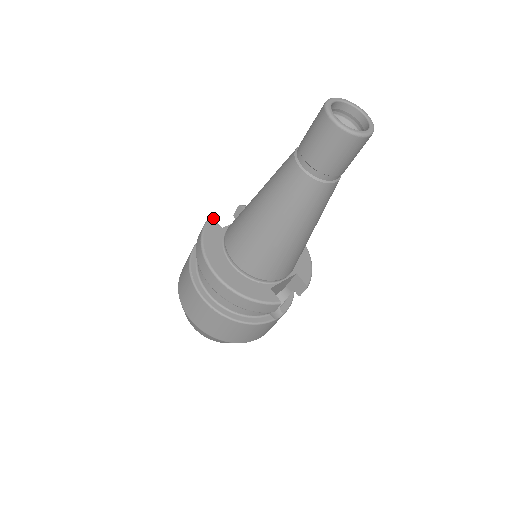
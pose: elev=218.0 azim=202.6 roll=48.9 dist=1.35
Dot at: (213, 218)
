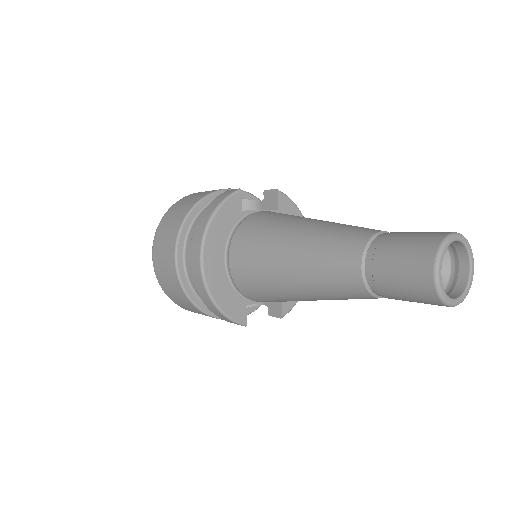
Dot at: (240, 194)
